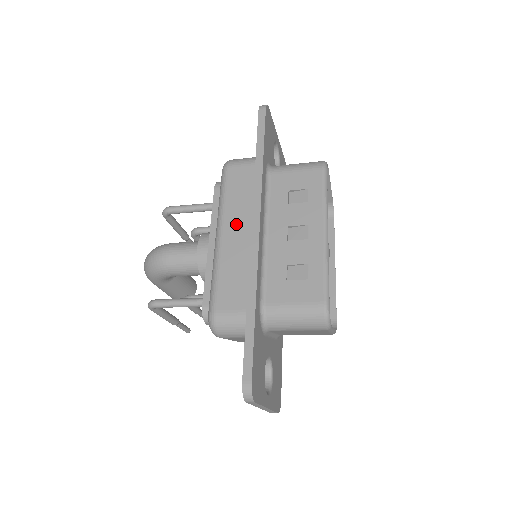
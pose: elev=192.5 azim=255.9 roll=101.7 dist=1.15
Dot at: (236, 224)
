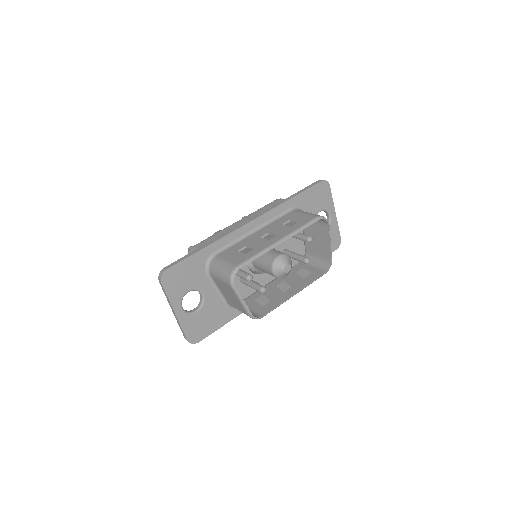
Dot at: occluded
